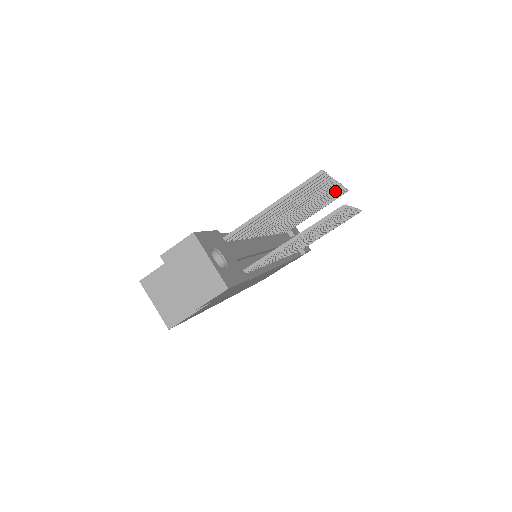
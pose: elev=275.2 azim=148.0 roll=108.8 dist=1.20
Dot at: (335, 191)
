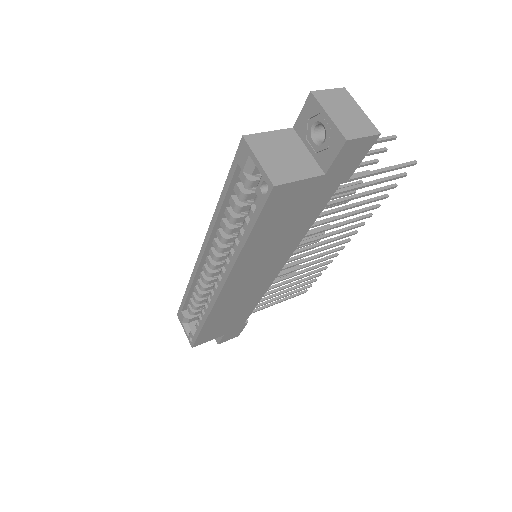
Dot at: occluded
